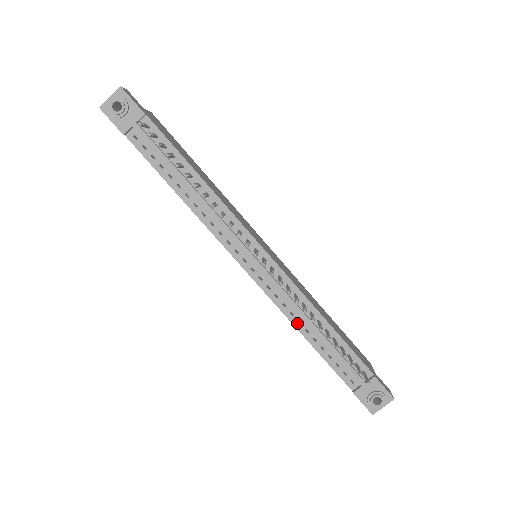
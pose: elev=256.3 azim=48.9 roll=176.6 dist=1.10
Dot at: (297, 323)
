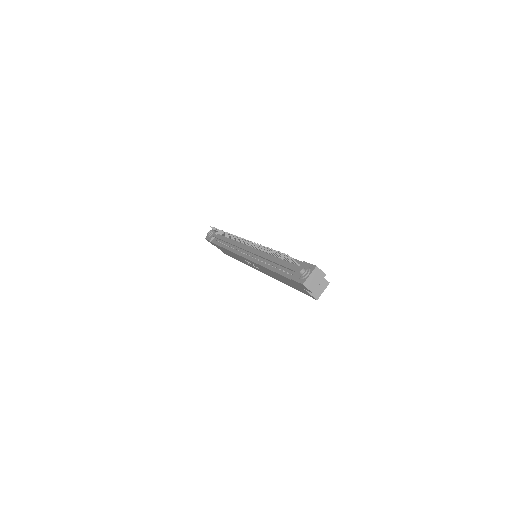
Dot at: (264, 264)
